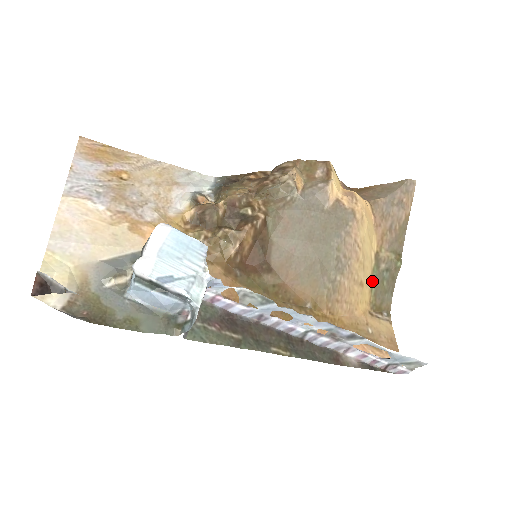
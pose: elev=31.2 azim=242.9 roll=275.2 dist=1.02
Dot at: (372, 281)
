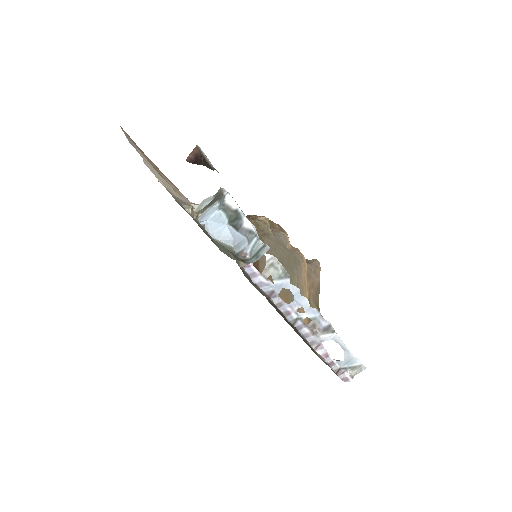
Dot at: occluded
